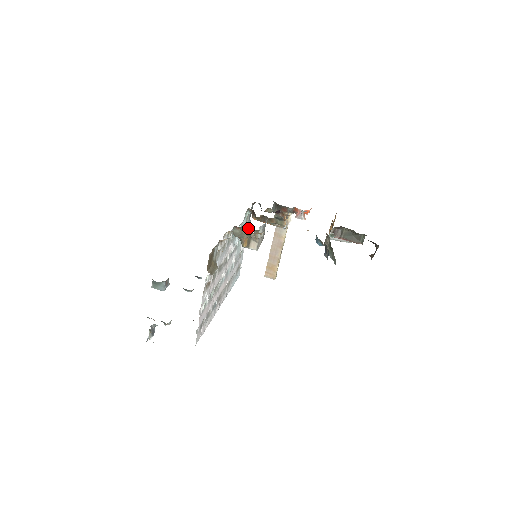
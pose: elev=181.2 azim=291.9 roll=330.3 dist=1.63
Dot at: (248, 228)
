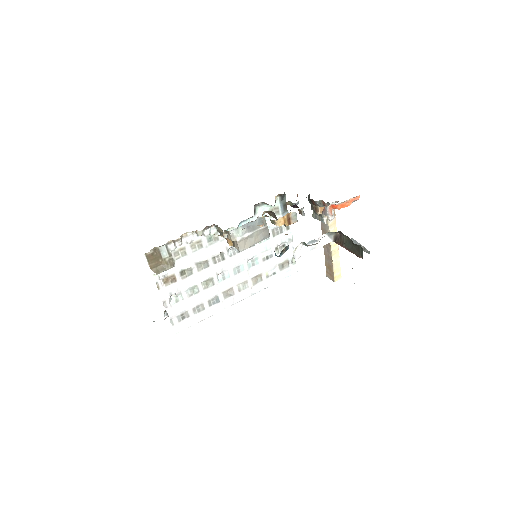
Dot at: (220, 228)
